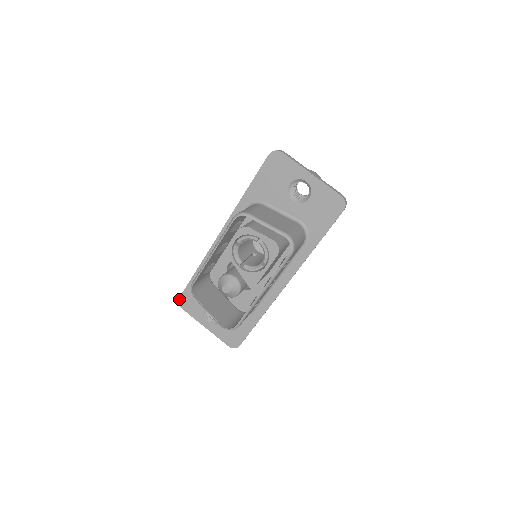
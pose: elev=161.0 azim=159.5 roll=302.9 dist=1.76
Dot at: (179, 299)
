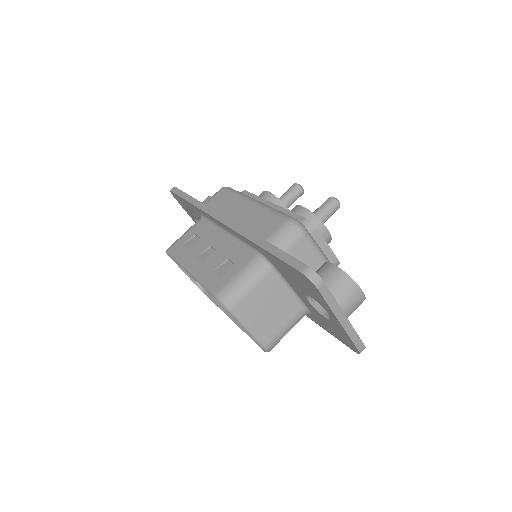
Dot at: (170, 191)
